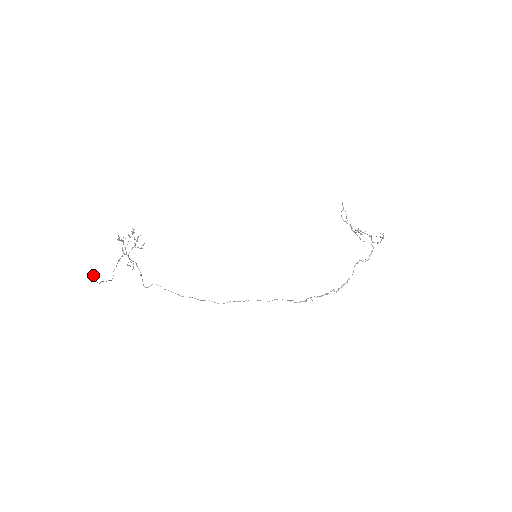
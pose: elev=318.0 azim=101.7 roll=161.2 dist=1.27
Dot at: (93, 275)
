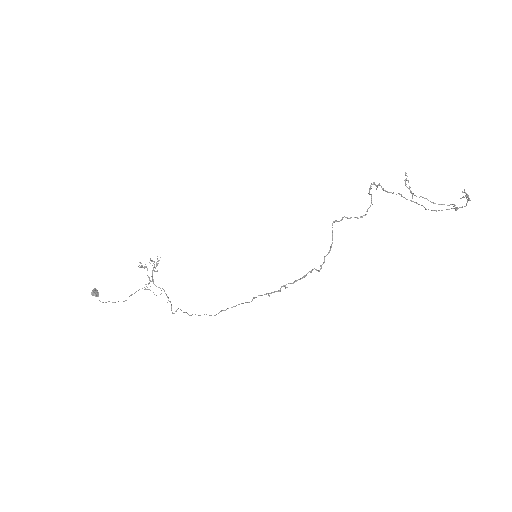
Dot at: (92, 293)
